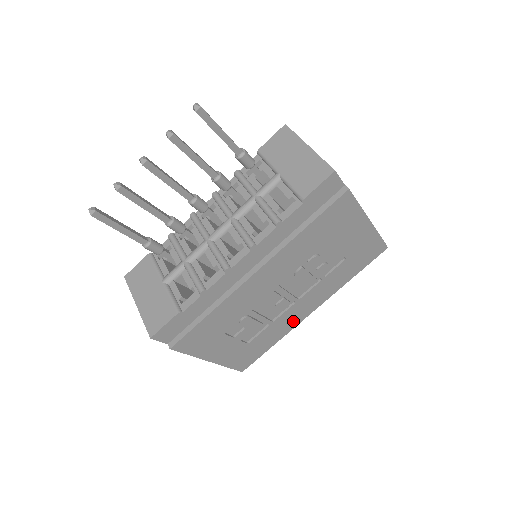
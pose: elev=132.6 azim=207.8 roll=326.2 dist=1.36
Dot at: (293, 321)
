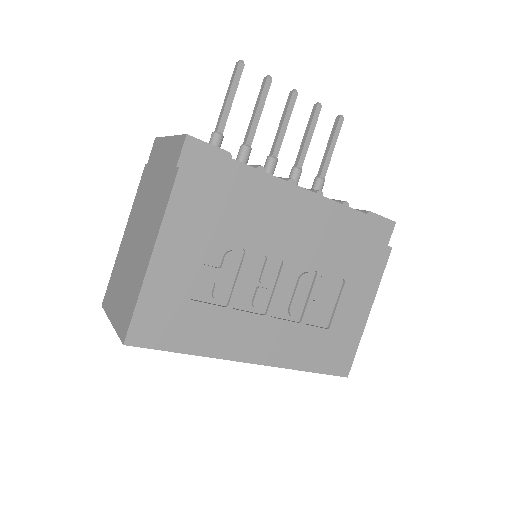
Dot at: (234, 345)
